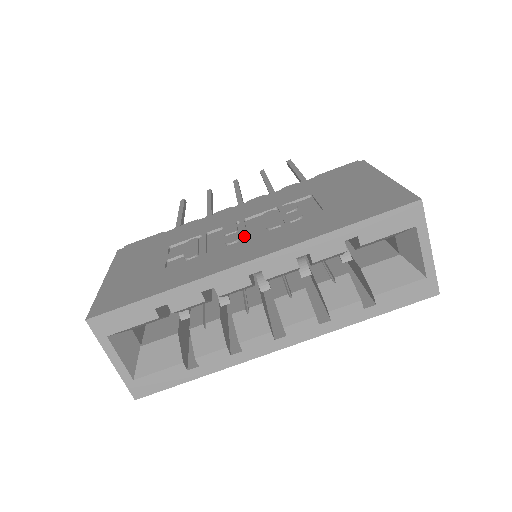
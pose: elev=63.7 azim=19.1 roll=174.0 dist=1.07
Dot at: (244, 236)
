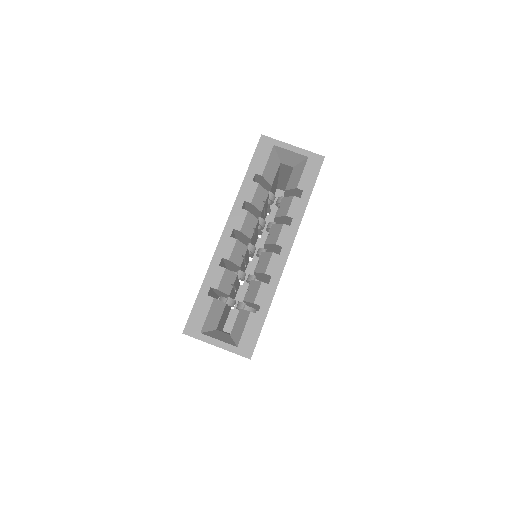
Dot at: occluded
